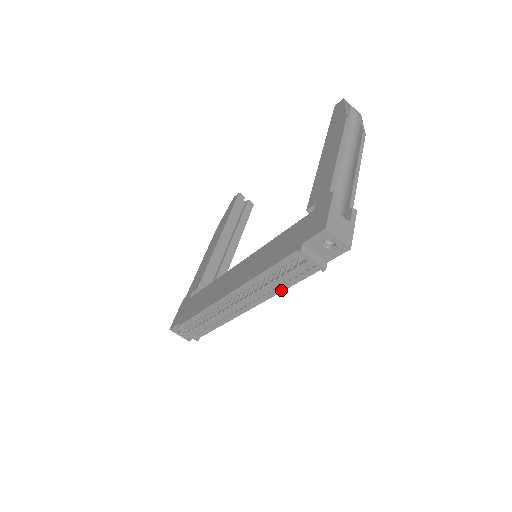
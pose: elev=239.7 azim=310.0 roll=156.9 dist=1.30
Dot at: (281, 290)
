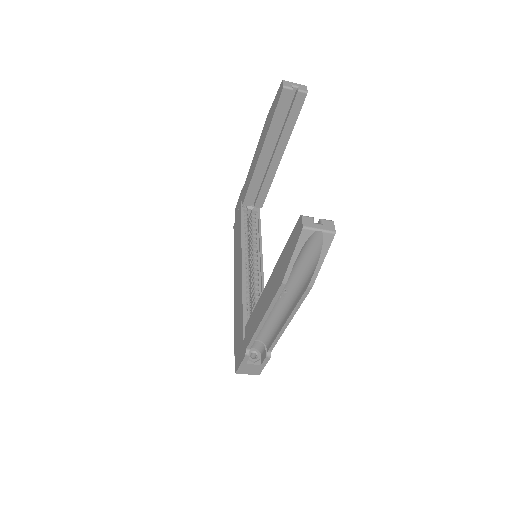
Dot at: occluded
